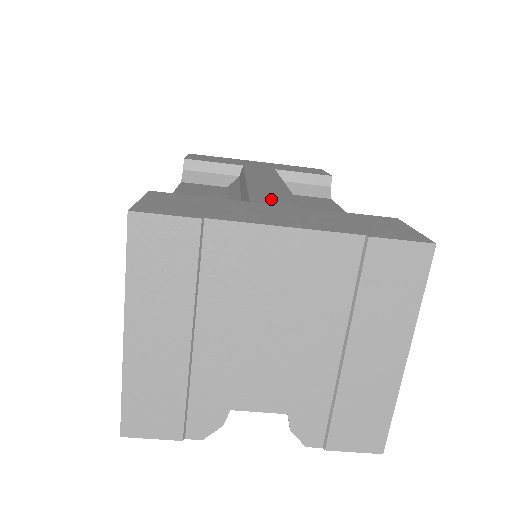
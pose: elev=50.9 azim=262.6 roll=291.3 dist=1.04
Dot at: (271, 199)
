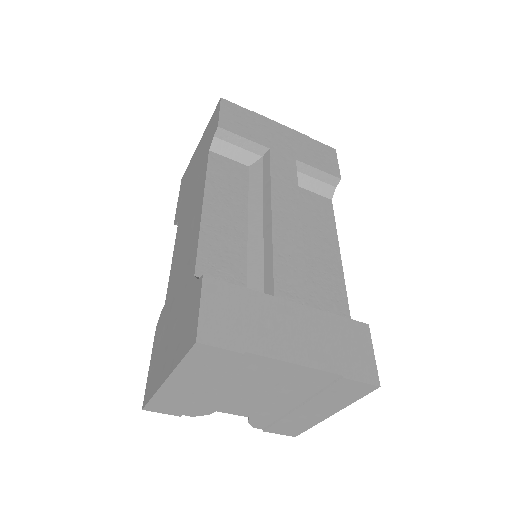
Dot at: (289, 284)
